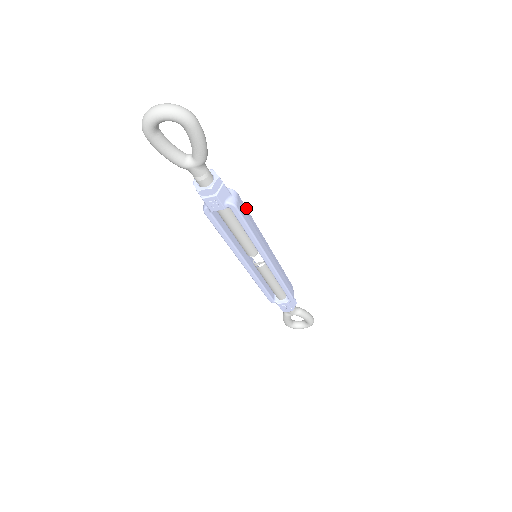
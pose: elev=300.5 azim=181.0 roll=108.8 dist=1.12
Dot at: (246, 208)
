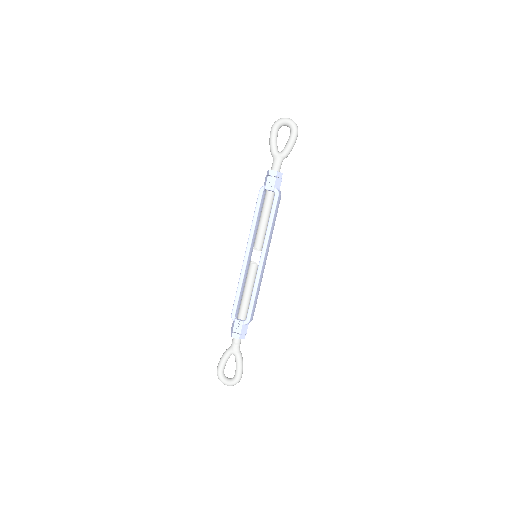
Dot at: occluded
